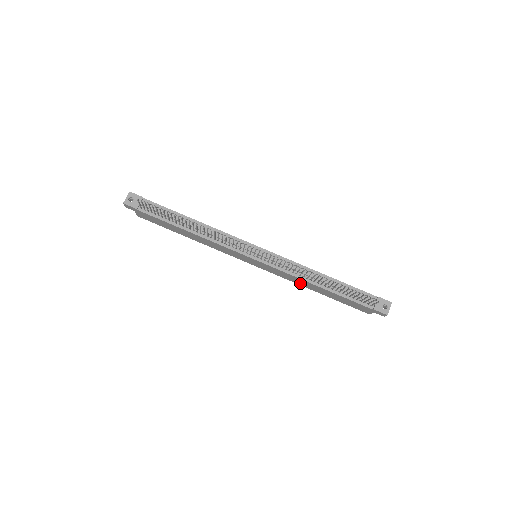
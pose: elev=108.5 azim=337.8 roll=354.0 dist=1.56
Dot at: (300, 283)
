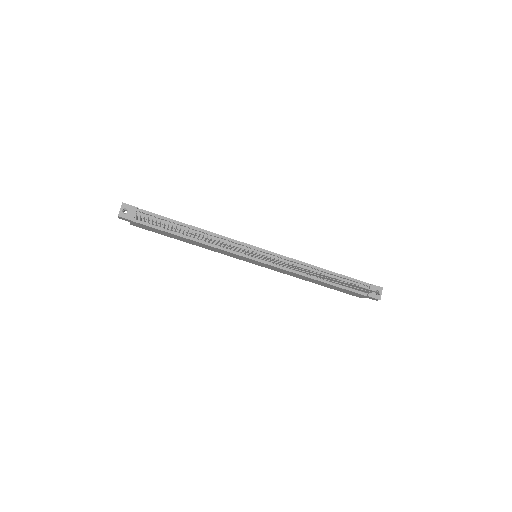
Dot at: (298, 277)
